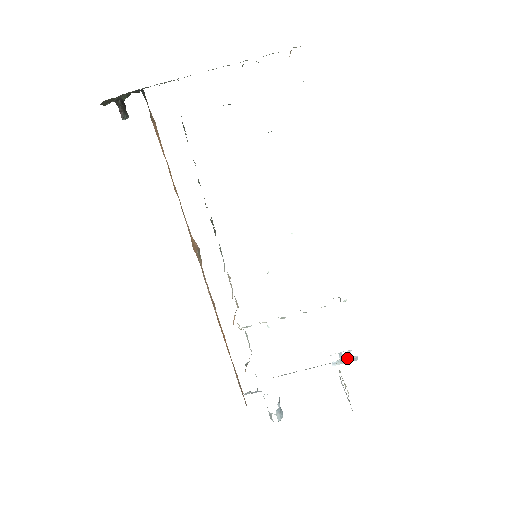
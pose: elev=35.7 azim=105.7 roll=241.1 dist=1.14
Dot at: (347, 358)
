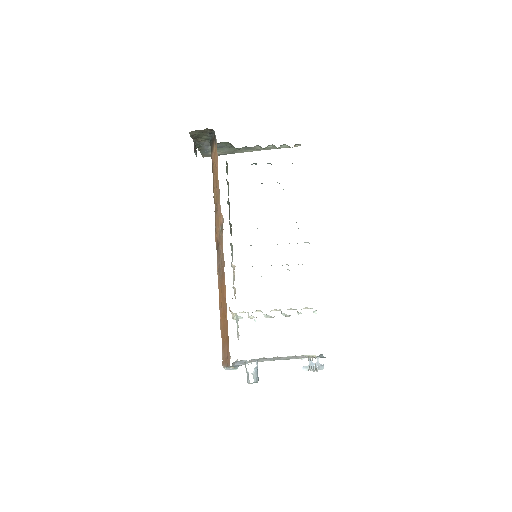
Dot at: occluded
